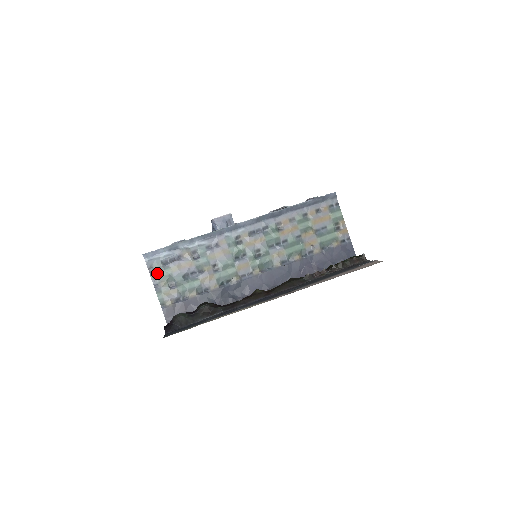
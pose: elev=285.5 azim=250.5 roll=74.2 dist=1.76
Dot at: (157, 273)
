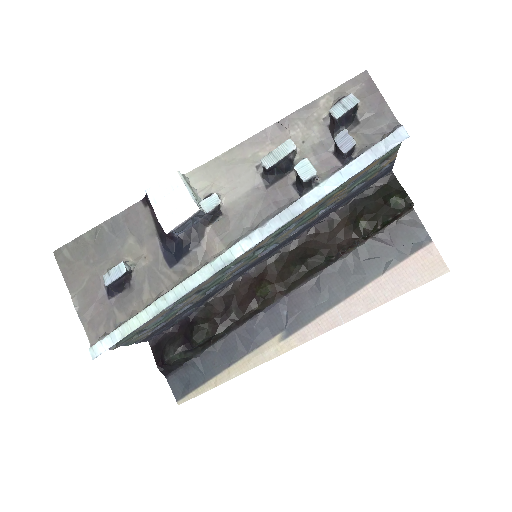
Dot at: (119, 344)
